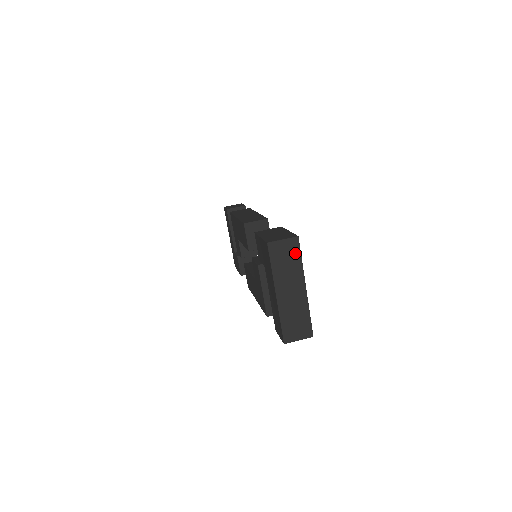
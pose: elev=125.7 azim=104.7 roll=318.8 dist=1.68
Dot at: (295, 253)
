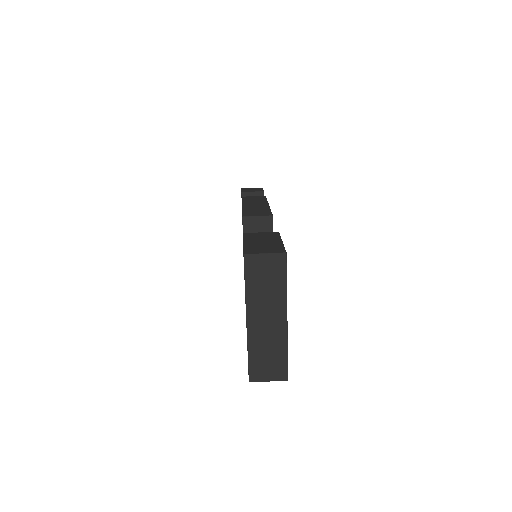
Dot at: (279, 273)
